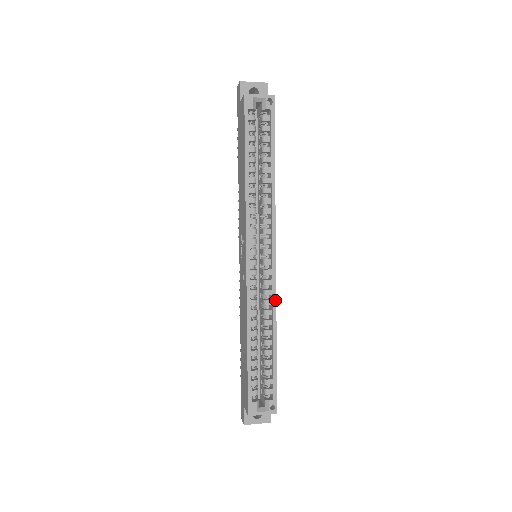
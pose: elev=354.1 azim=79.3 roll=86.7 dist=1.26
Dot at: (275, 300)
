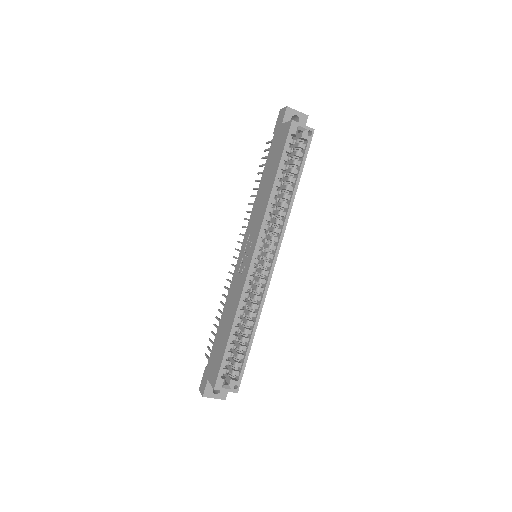
Dot at: occluded
